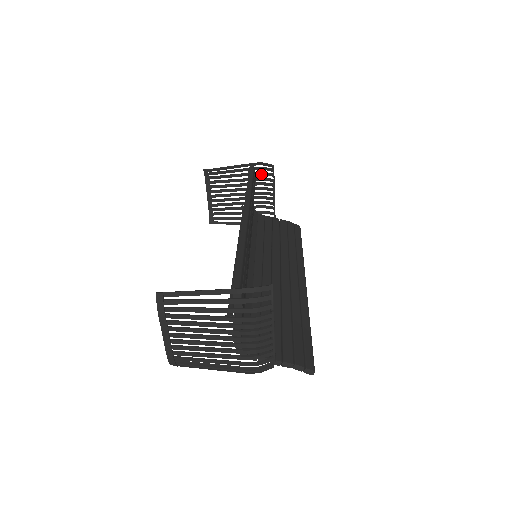
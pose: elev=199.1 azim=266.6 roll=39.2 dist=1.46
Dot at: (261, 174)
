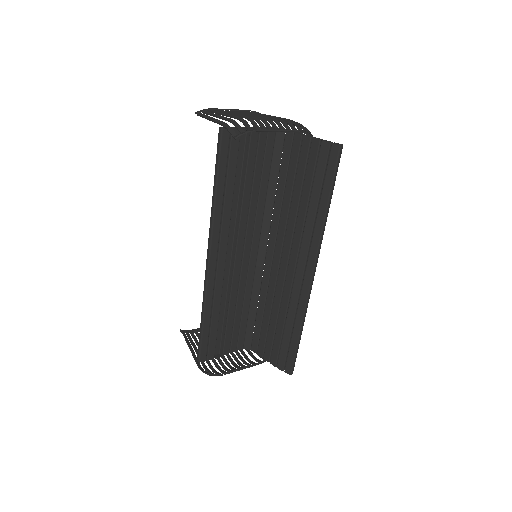
Dot at: (242, 121)
